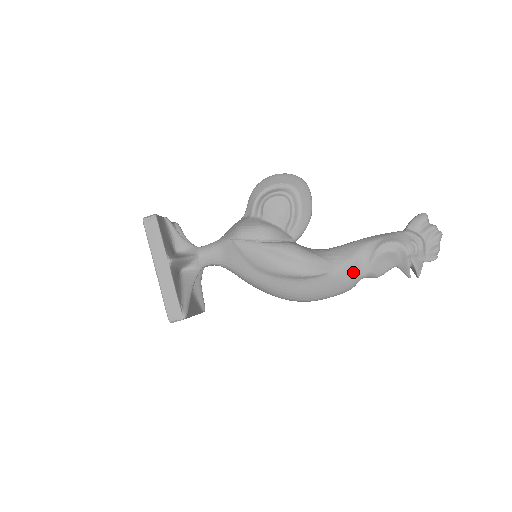
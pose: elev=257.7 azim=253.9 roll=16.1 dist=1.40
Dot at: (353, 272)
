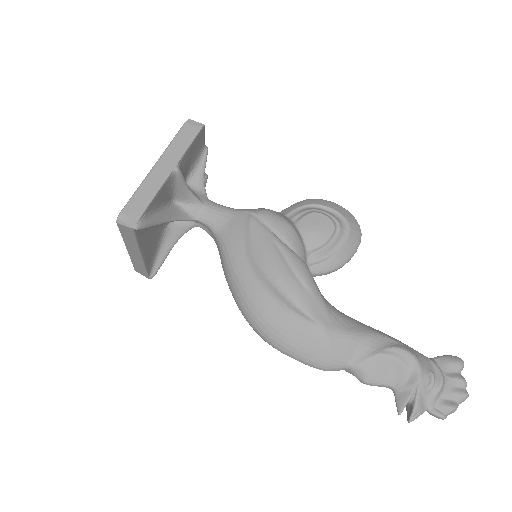
Dot at: (344, 350)
